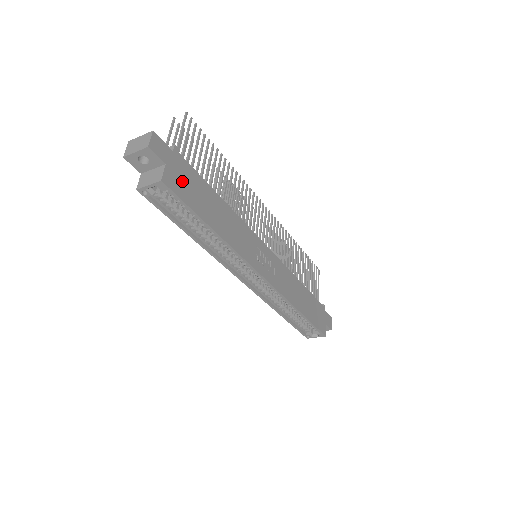
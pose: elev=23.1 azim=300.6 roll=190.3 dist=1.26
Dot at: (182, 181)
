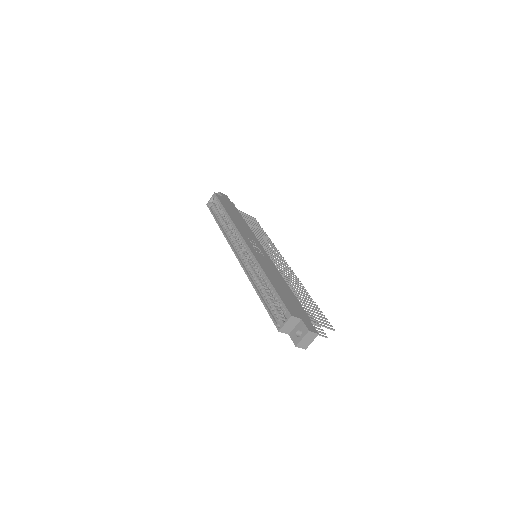
Dot at: (226, 202)
